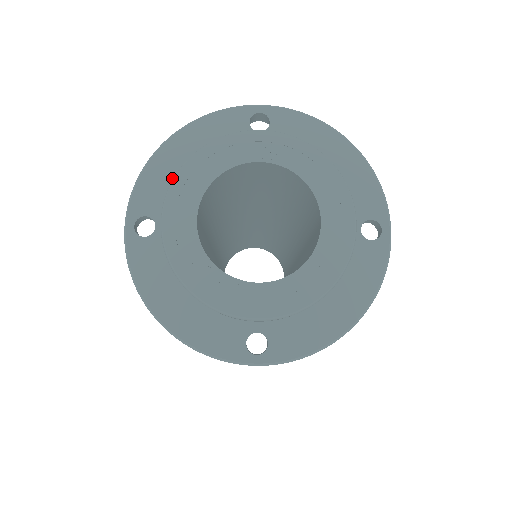
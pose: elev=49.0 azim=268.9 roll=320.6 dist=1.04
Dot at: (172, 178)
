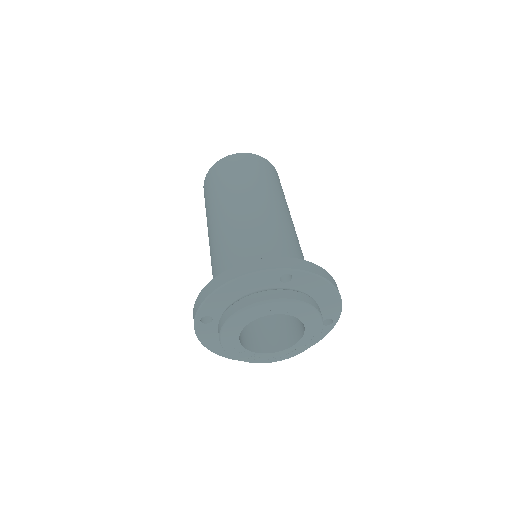
Dot at: (226, 301)
